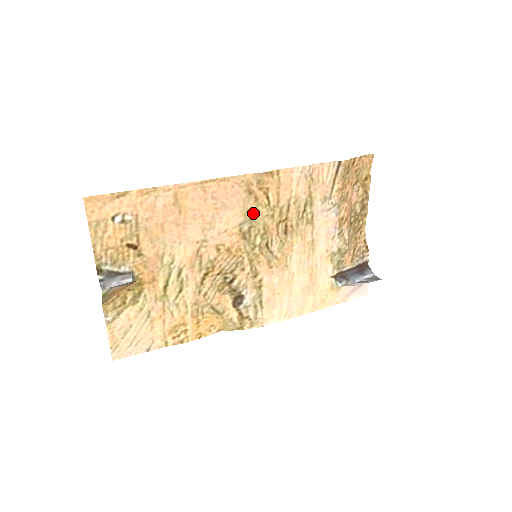
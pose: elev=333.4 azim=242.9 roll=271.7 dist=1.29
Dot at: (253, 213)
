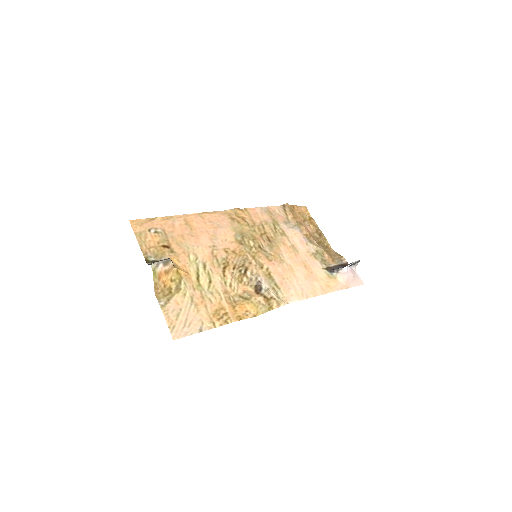
Dot at: (240, 230)
